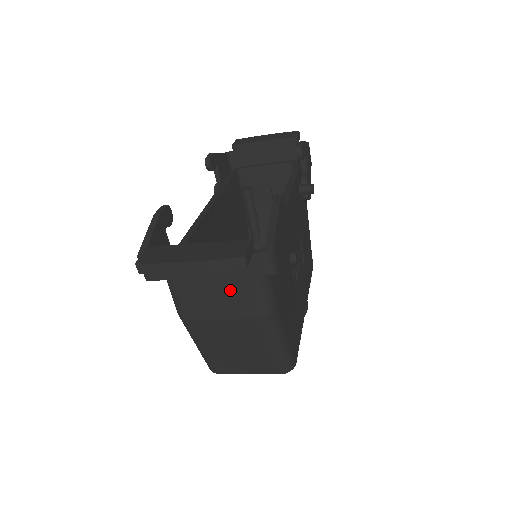
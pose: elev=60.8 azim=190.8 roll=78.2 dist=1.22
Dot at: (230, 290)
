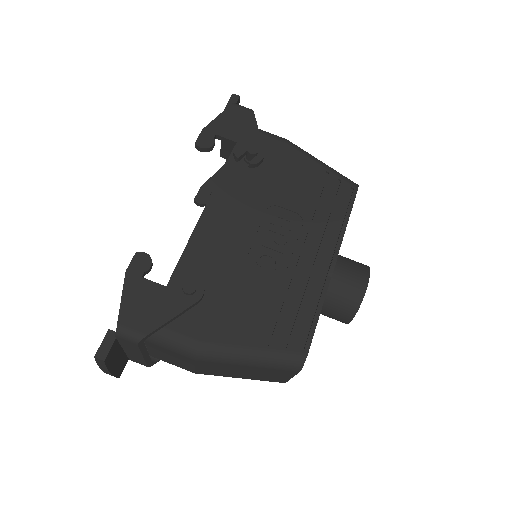
Dot at: (165, 353)
